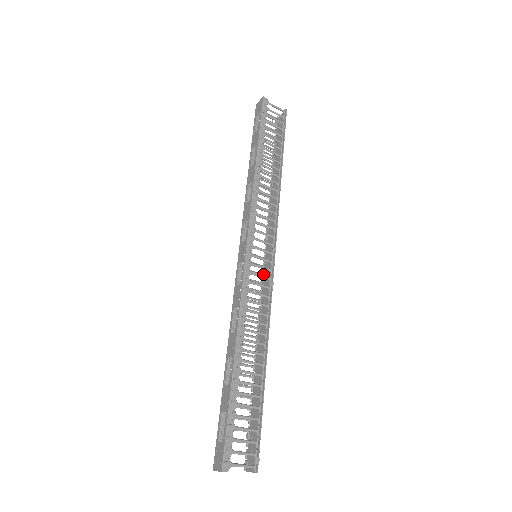
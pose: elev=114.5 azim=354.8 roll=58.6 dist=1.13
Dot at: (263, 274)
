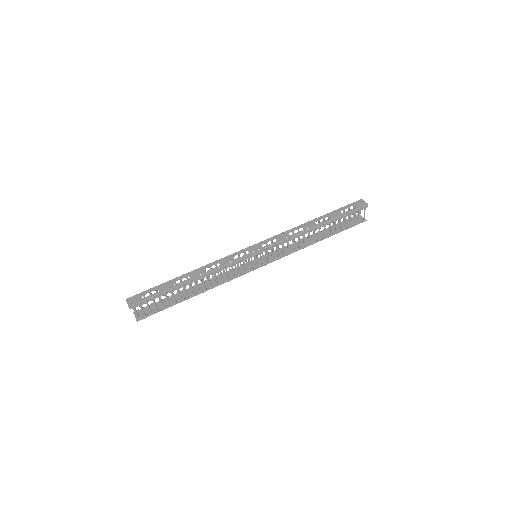
Dot at: (247, 263)
